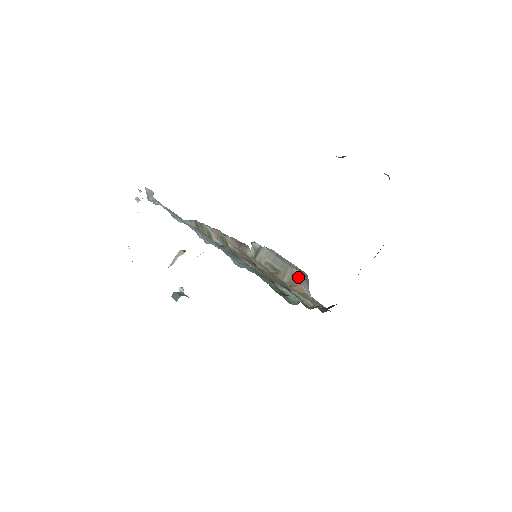
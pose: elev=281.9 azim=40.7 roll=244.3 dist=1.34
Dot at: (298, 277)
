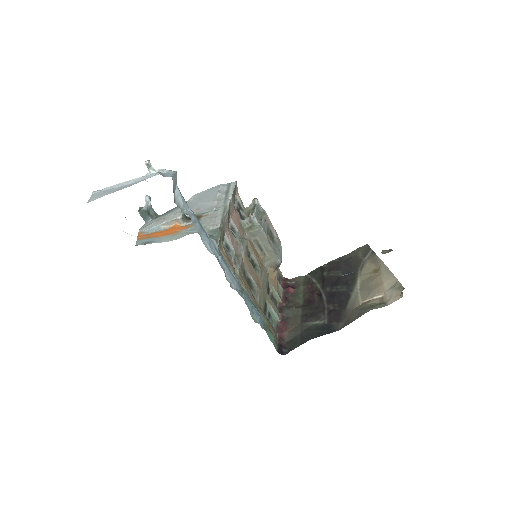
Dot at: (278, 266)
